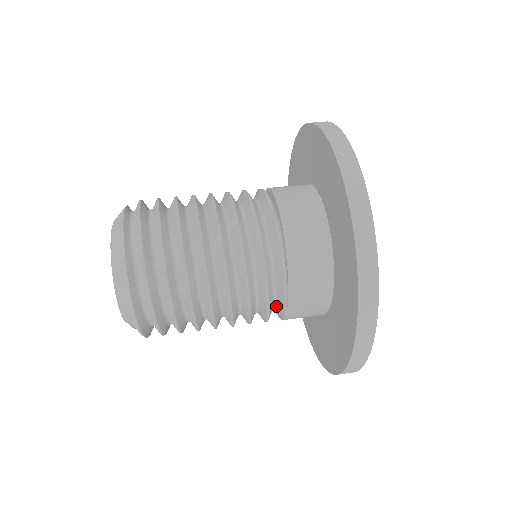
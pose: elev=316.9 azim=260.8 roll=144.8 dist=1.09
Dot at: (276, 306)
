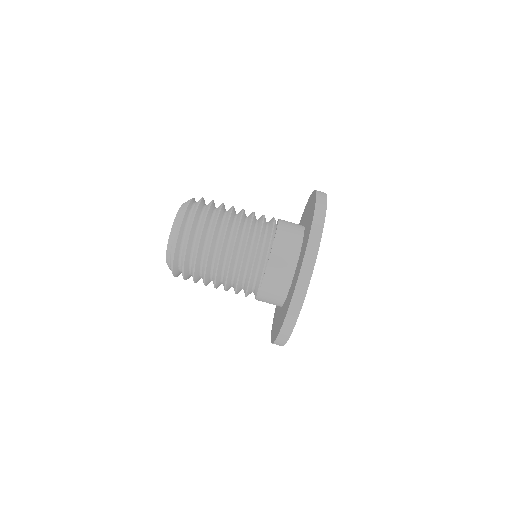
Dot at: (255, 286)
